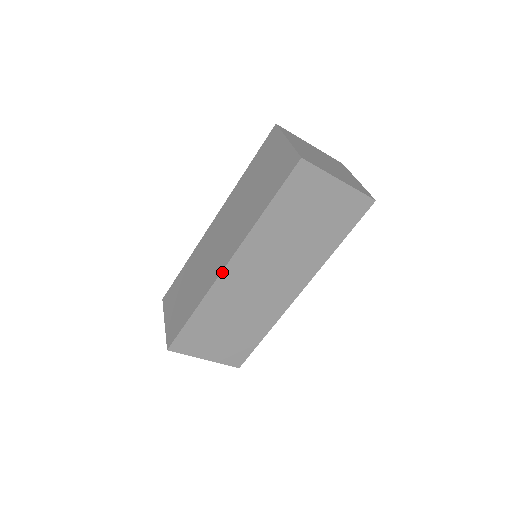
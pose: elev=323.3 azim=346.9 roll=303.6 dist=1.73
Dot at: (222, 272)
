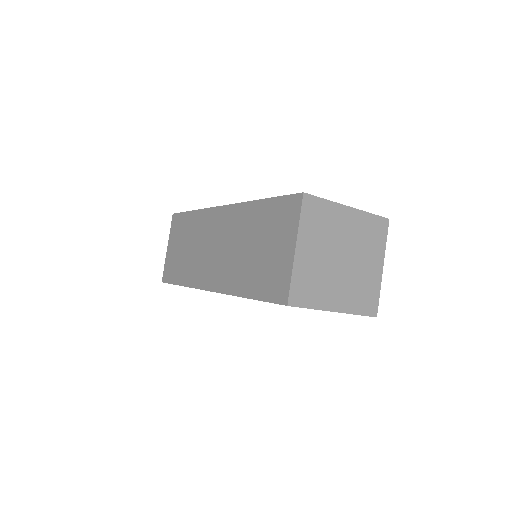
Dot at: (205, 290)
